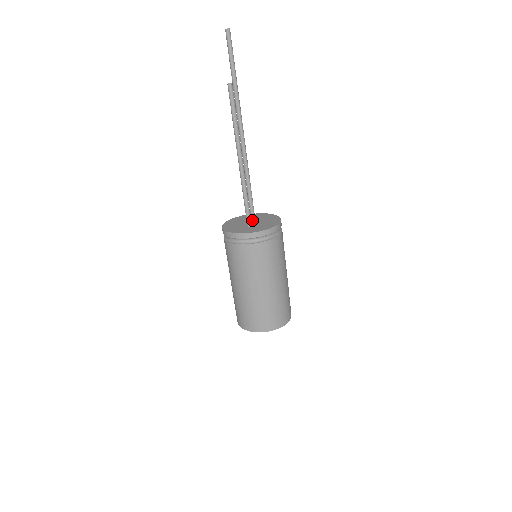
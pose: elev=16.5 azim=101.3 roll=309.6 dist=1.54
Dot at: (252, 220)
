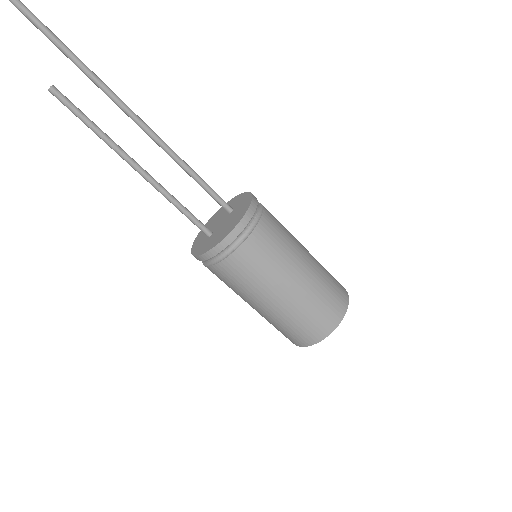
Dot at: (227, 215)
